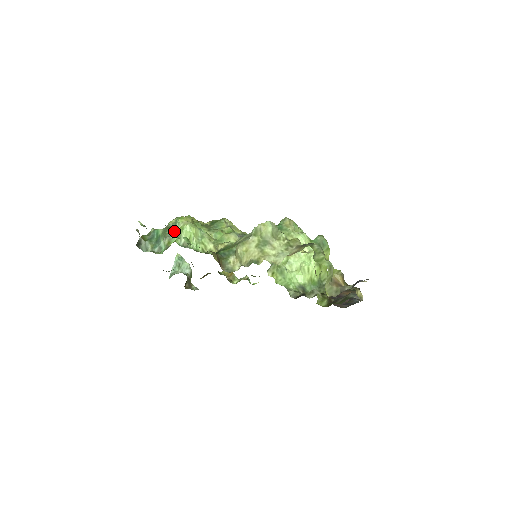
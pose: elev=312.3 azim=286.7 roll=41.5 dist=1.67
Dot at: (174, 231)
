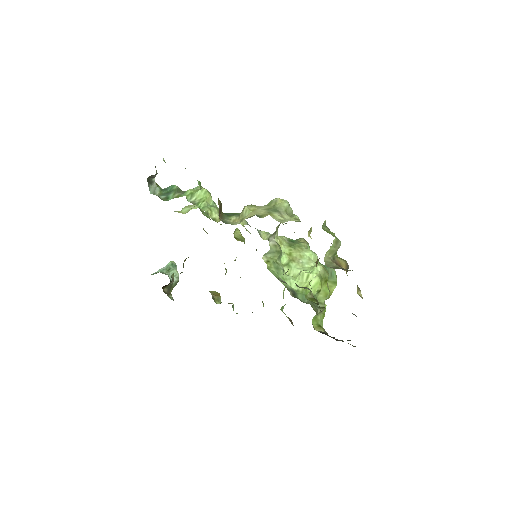
Dot at: (189, 189)
